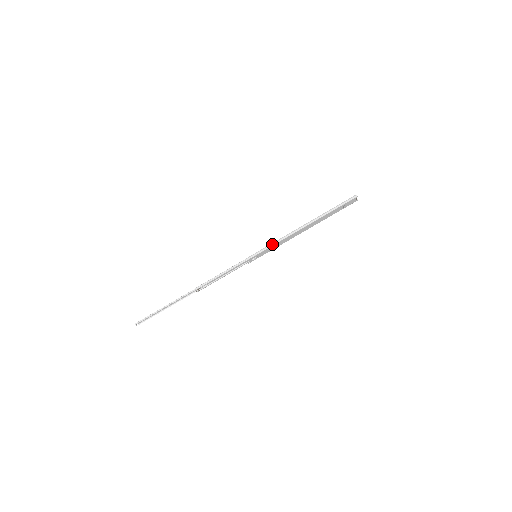
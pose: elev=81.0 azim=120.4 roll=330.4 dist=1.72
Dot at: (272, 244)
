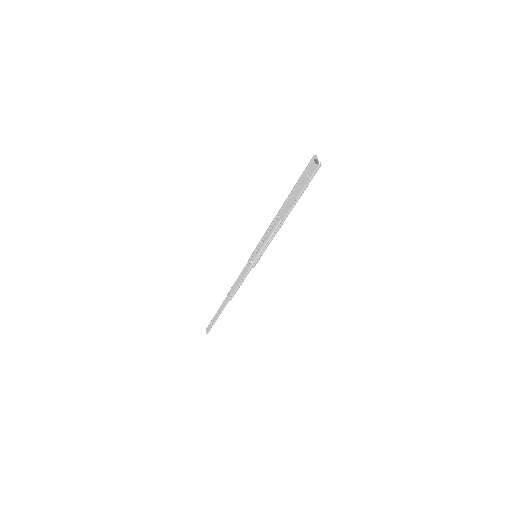
Dot at: occluded
